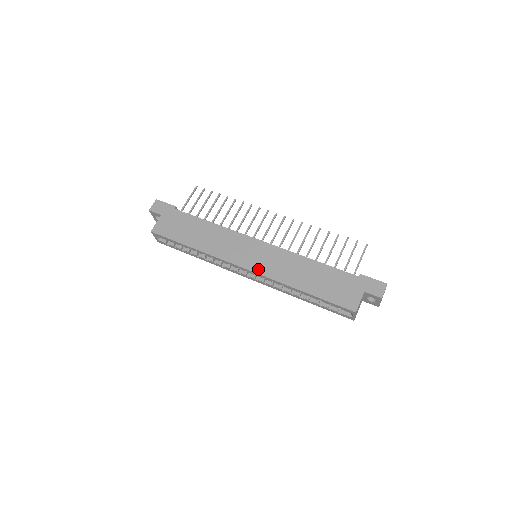
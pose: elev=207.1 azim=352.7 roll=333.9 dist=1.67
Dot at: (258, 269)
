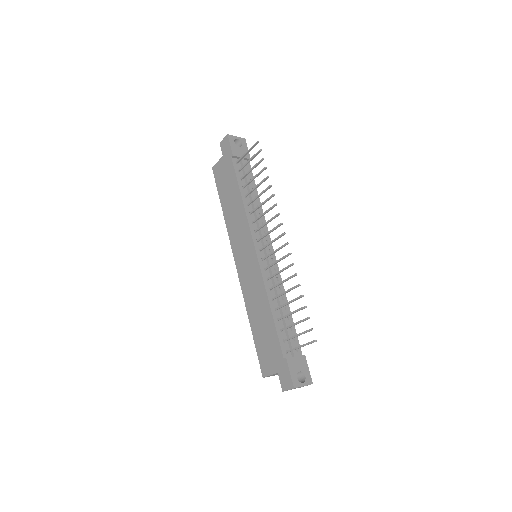
Dot at: (240, 274)
